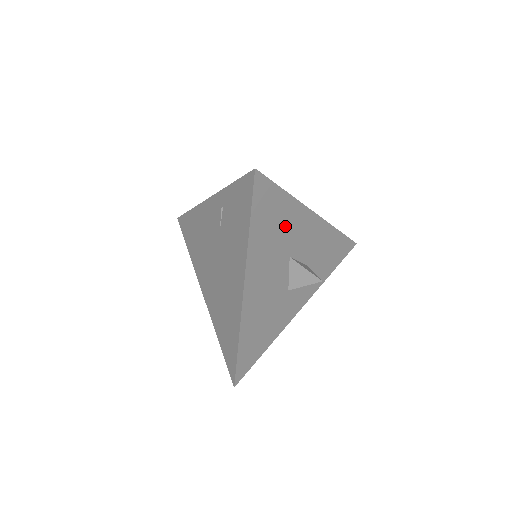
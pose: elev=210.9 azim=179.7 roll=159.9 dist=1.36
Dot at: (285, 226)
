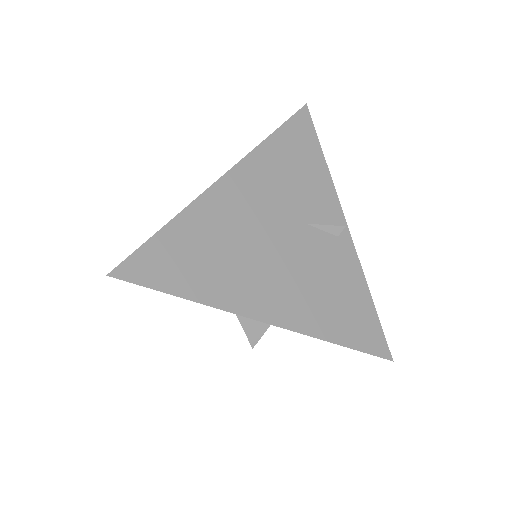
Dot at: occluded
